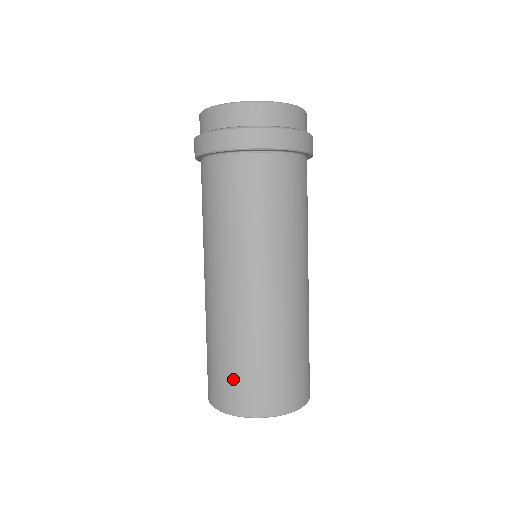
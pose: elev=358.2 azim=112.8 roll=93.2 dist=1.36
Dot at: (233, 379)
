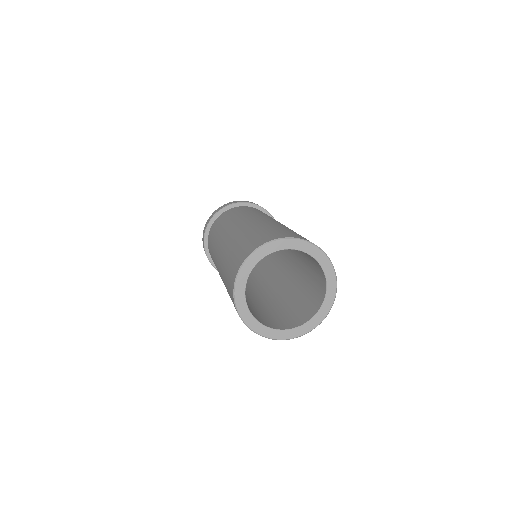
Dot at: (297, 234)
